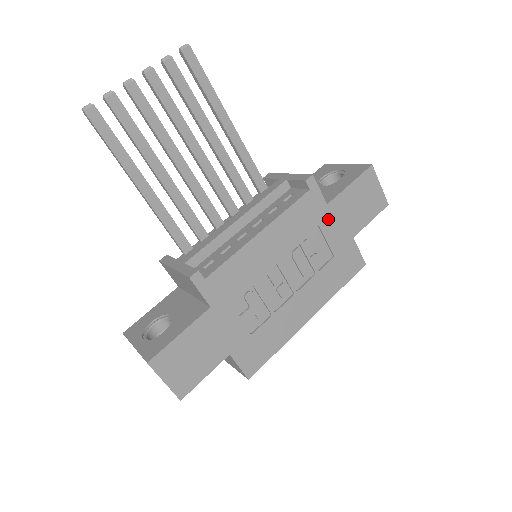
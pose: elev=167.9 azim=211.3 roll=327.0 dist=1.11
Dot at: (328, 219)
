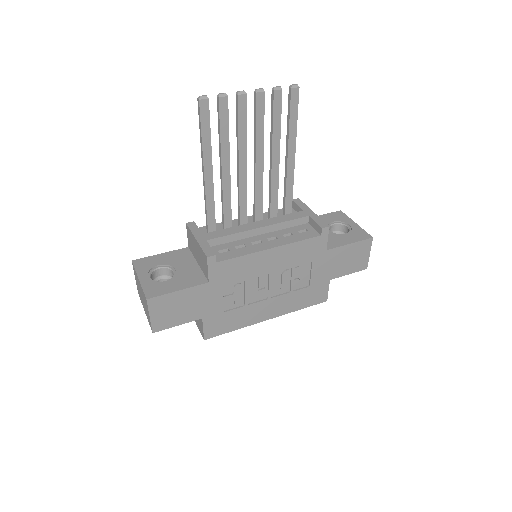
Dot at: (321, 260)
